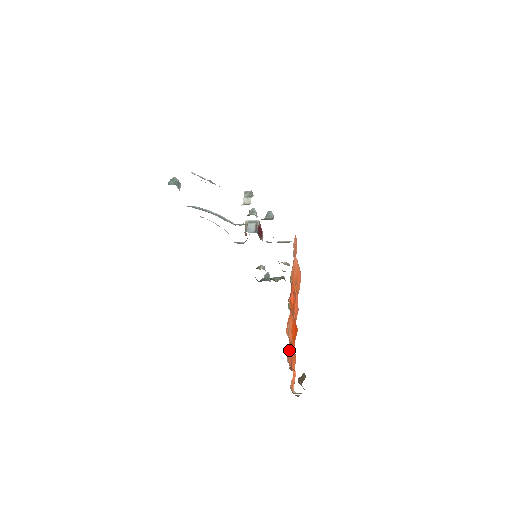
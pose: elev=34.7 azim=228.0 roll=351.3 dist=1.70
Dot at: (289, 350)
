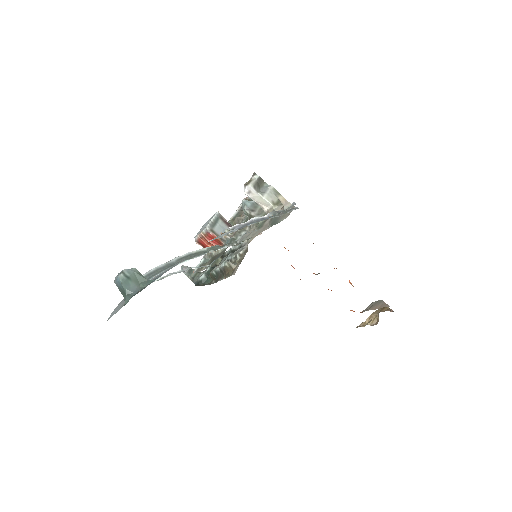
Dot at: occluded
